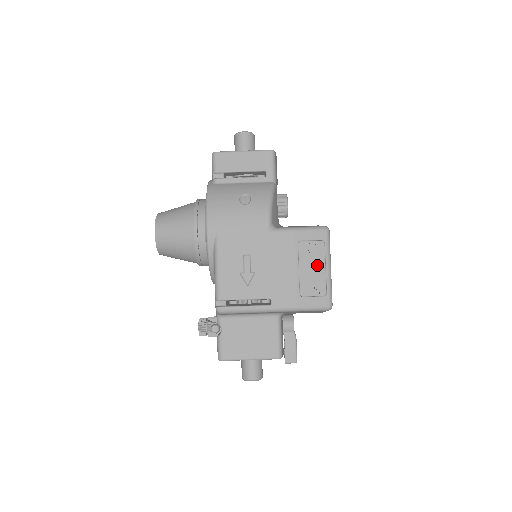
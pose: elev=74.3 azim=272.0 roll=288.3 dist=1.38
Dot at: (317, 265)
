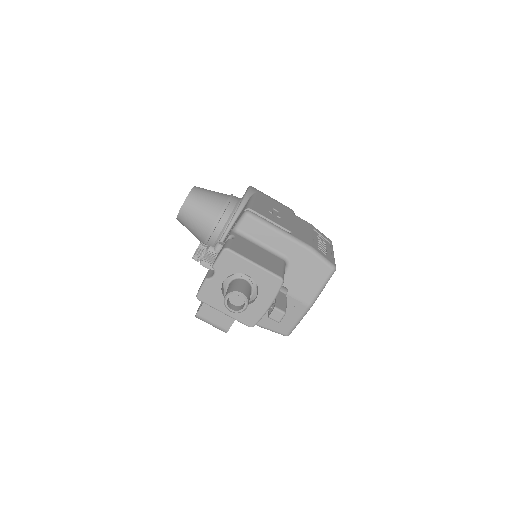
Dot at: (325, 247)
